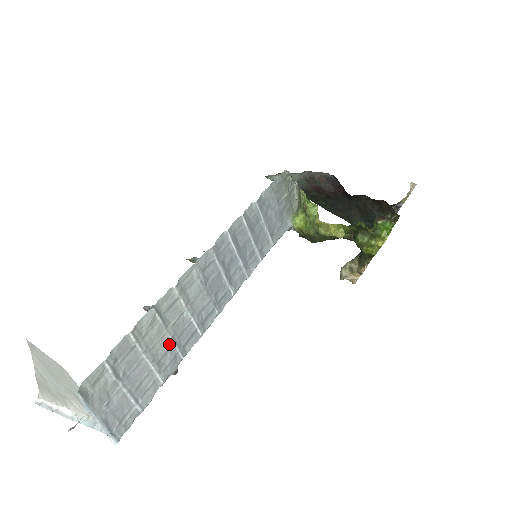
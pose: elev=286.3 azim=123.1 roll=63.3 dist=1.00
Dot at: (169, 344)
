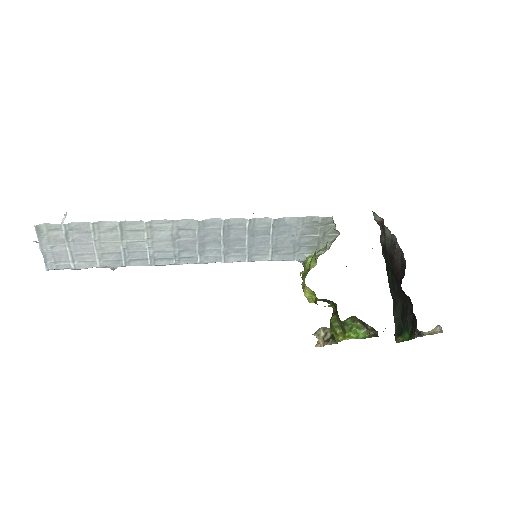
Dot at: (119, 250)
